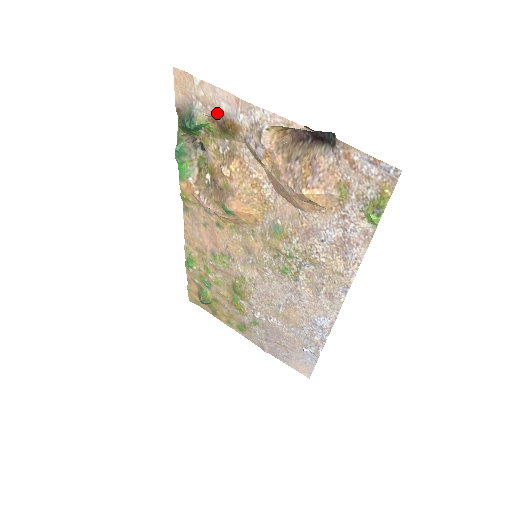
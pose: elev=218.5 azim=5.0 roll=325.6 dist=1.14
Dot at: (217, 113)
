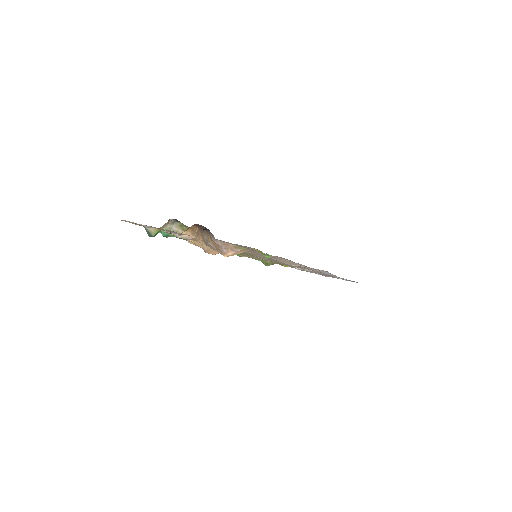
Dot at: occluded
